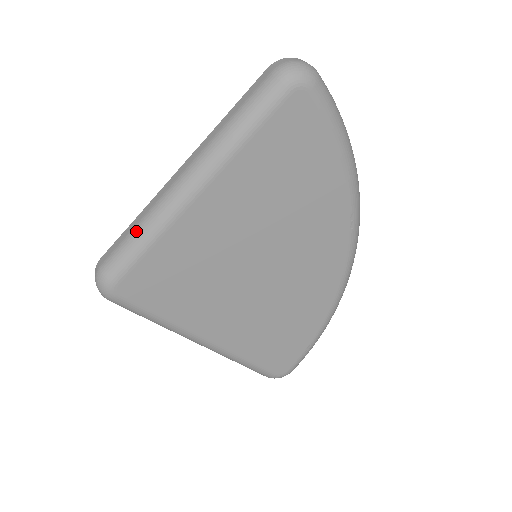
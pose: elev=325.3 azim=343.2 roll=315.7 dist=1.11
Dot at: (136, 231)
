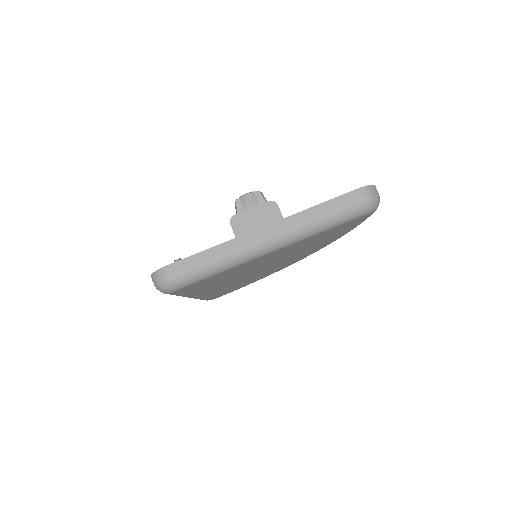
Dot at: (213, 263)
